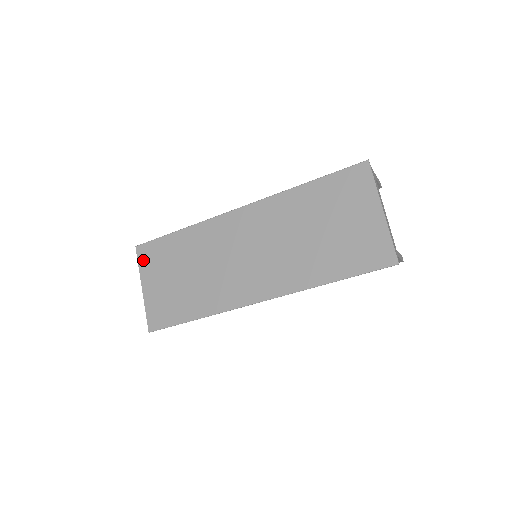
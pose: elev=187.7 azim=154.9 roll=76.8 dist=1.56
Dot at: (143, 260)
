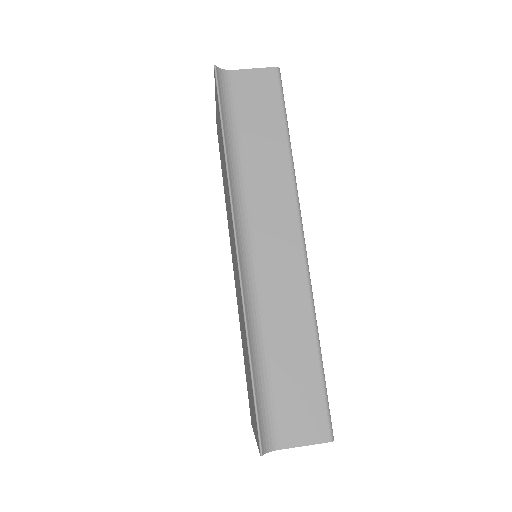
Dot at: (215, 89)
